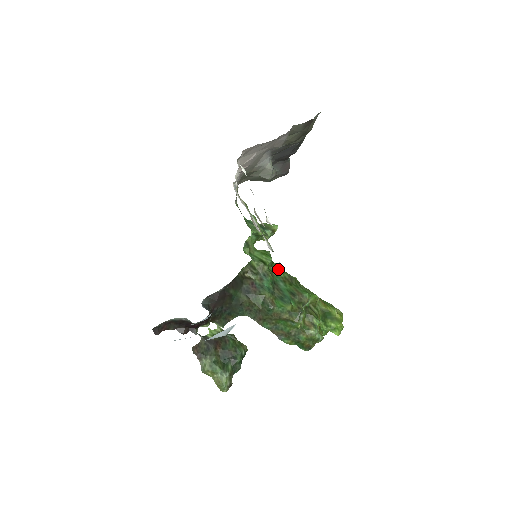
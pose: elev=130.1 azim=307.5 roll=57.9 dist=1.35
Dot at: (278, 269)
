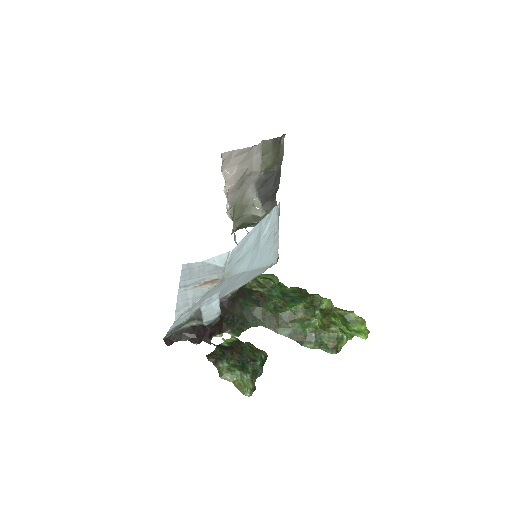
Dot at: (286, 287)
